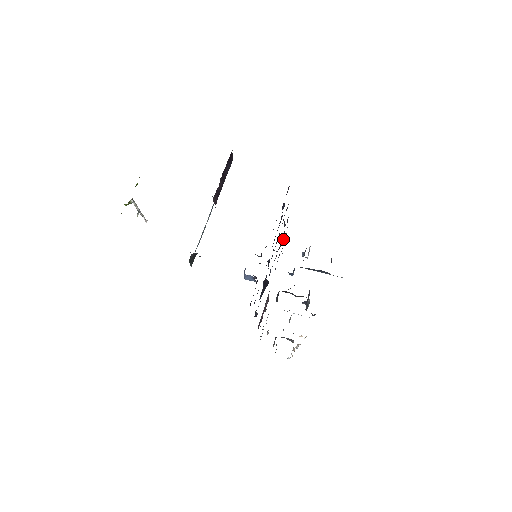
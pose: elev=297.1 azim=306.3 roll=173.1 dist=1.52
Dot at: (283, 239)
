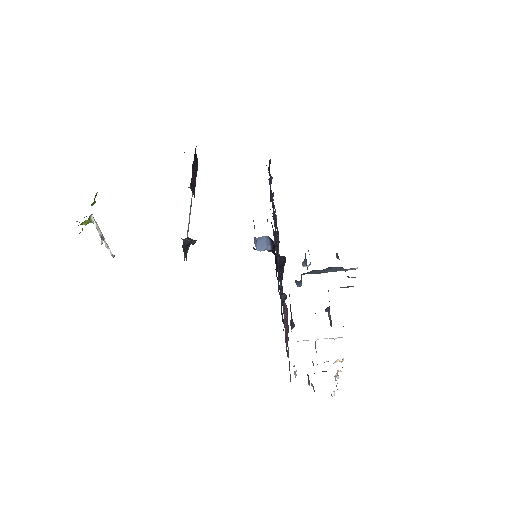
Dot at: occluded
